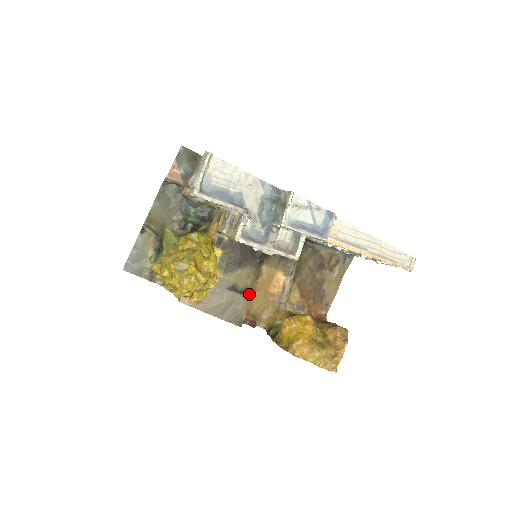
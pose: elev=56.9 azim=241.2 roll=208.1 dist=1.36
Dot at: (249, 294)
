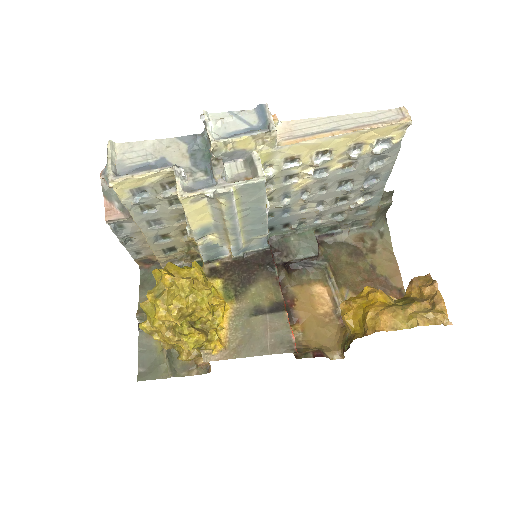
Dot at: (281, 308)
